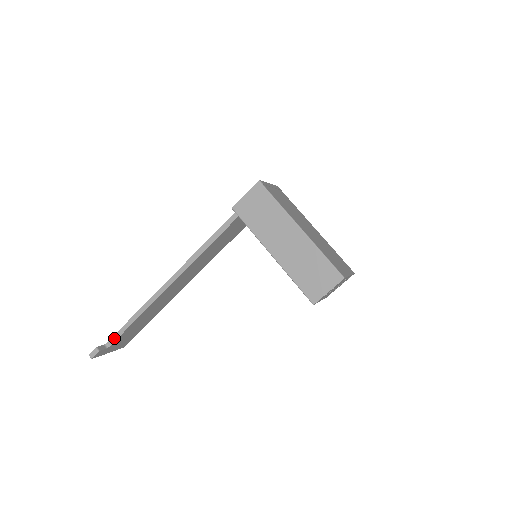
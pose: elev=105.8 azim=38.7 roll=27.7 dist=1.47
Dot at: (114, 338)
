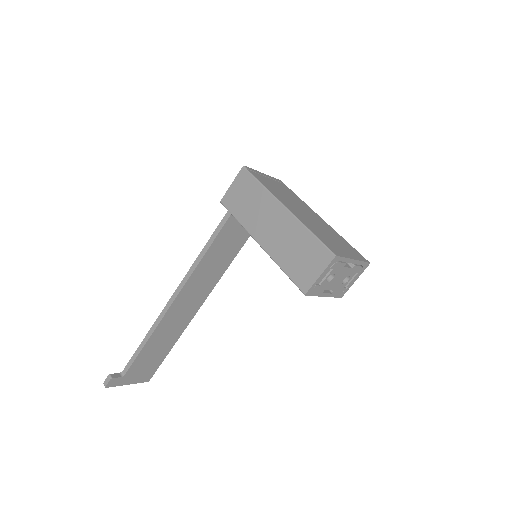
Dot at: (128, 365)
